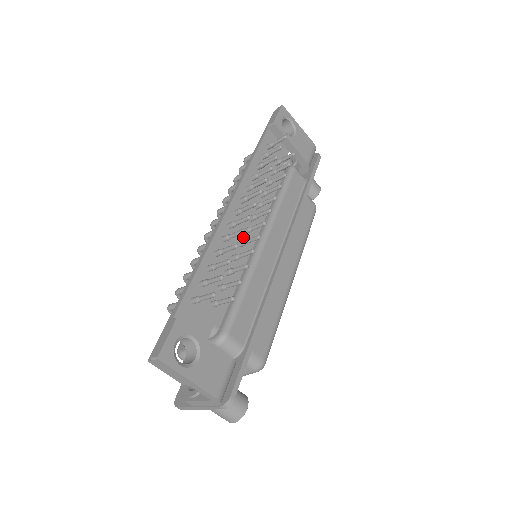
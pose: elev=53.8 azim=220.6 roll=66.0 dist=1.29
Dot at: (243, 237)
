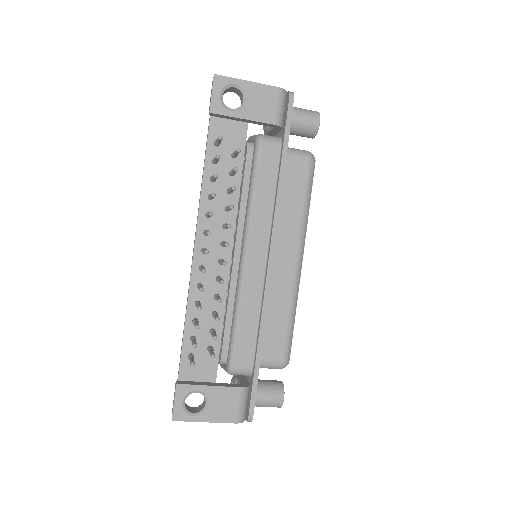
Dot at: (221, 268)
